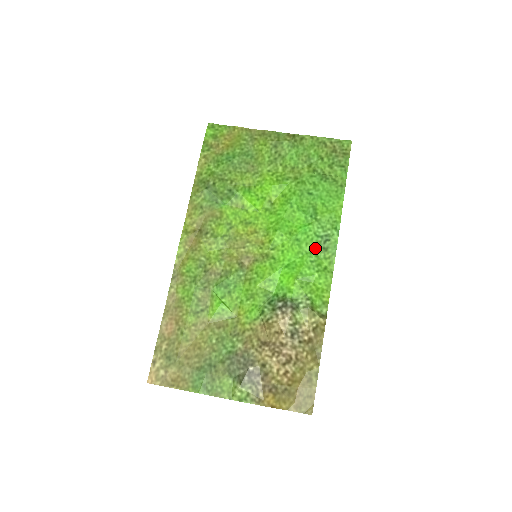
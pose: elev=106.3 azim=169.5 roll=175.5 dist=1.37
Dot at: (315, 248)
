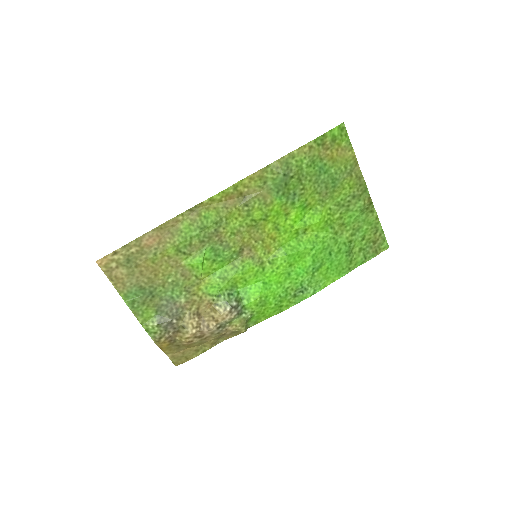
Dot at: (291, 290)
